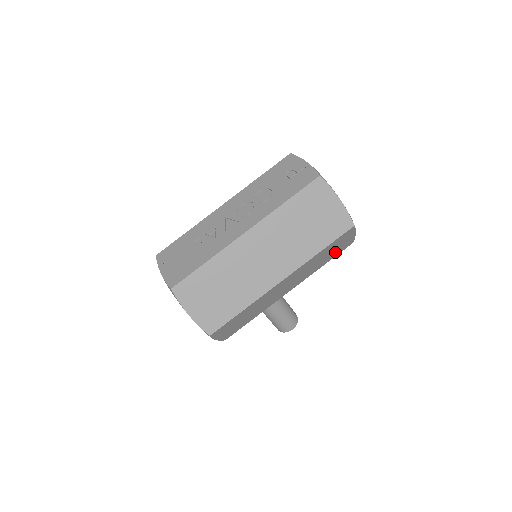
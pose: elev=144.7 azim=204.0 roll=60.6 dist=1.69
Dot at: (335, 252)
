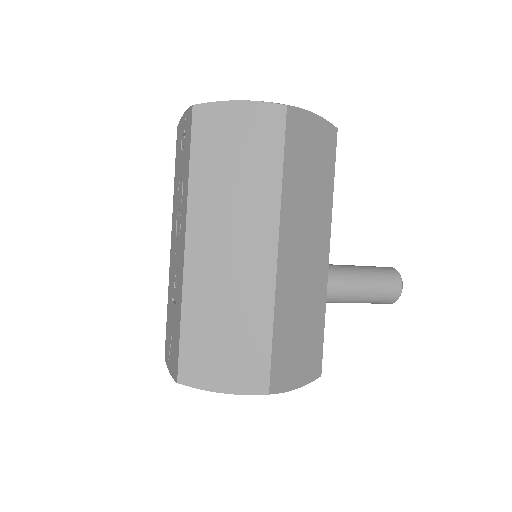
Dot at: (322, 159)
